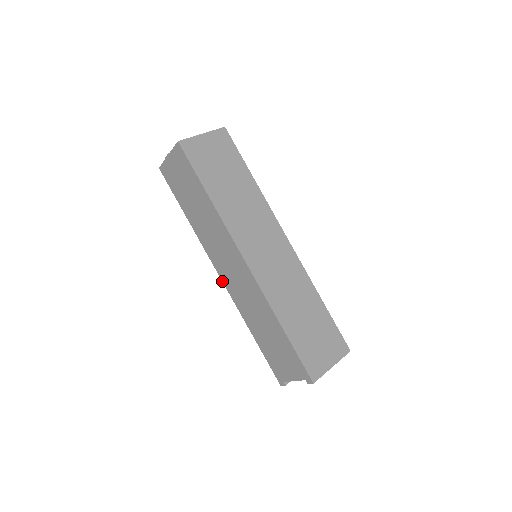
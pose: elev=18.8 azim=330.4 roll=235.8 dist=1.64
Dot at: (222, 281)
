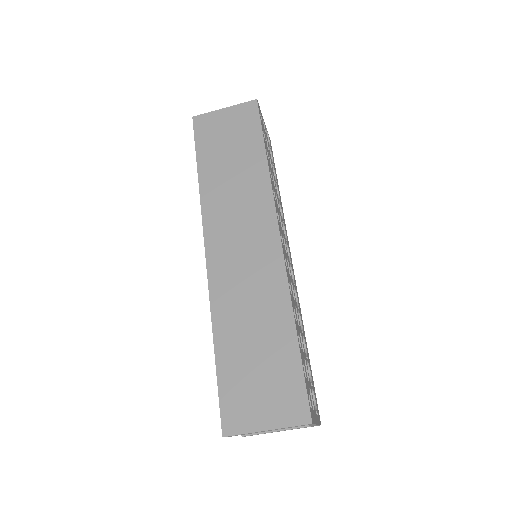
Dot at: occluded
